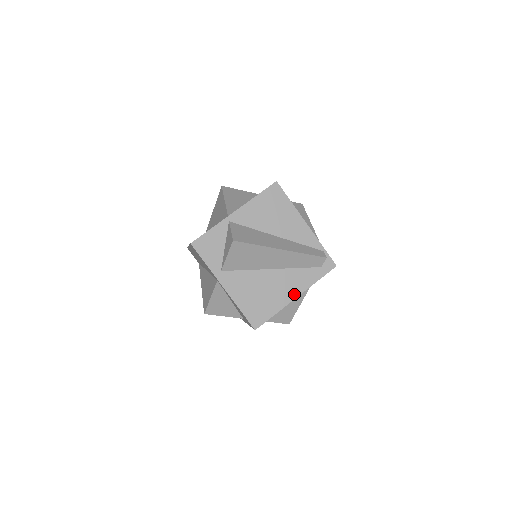
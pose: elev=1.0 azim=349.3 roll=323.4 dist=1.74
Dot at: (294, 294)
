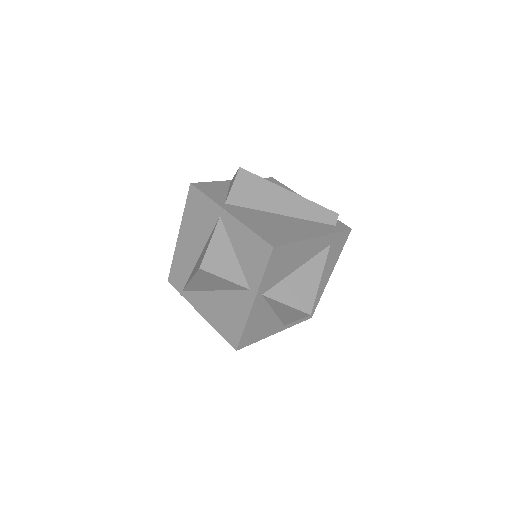
Dot at: (313, 234)
